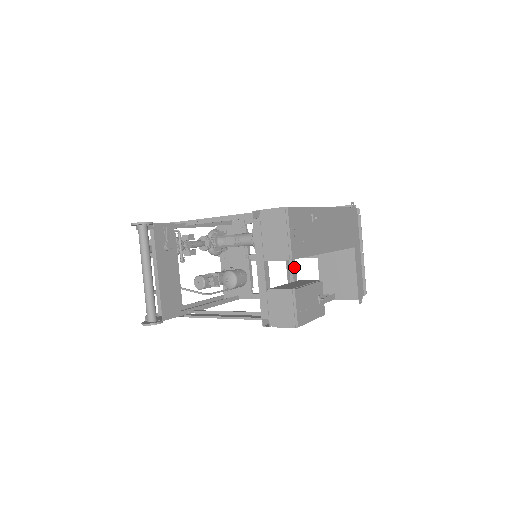
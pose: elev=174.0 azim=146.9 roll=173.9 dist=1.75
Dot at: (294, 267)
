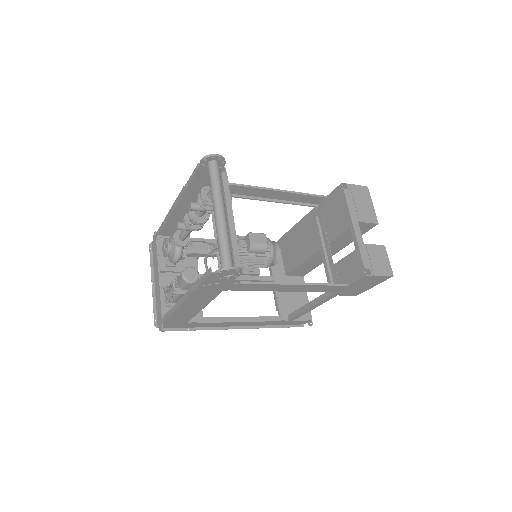
Dot at: (329, 254)
